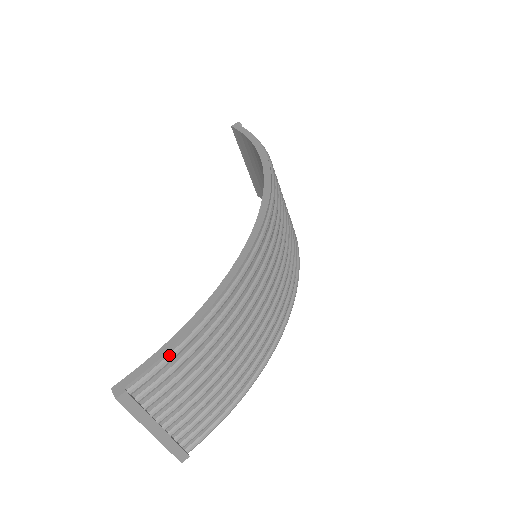
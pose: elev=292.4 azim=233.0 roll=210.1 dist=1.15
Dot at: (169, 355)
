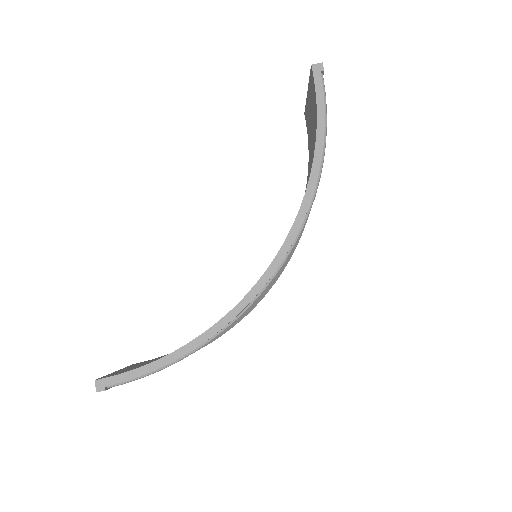
Dot at: (145, 375)
